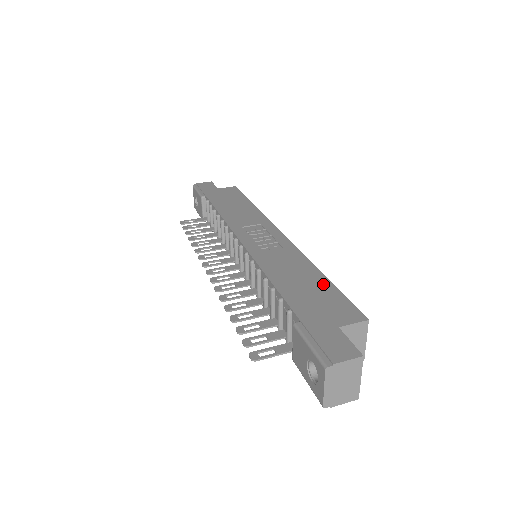
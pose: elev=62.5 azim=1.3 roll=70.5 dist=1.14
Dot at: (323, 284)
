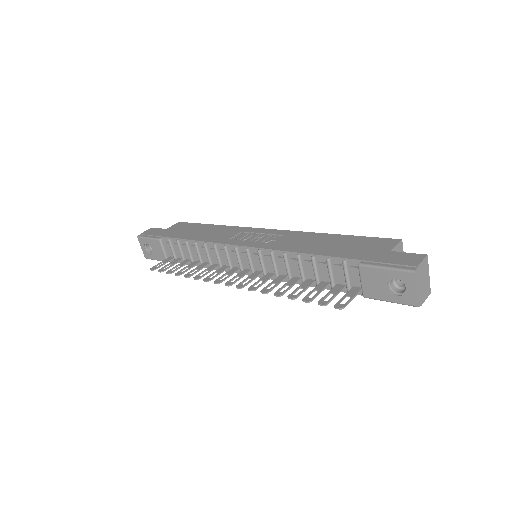
Dot at: (344, 238)
